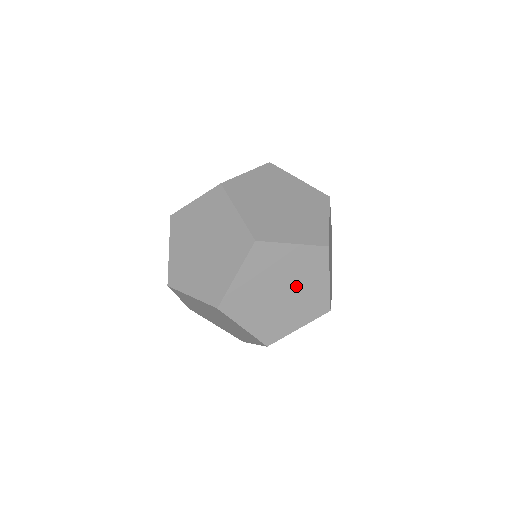
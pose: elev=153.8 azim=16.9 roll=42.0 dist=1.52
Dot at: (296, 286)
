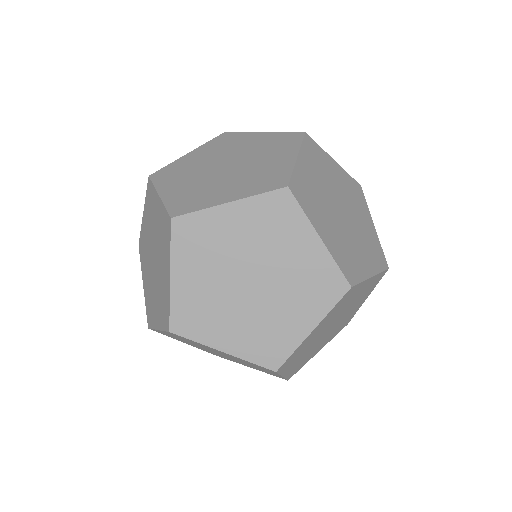
Dot at: (270, 265)
